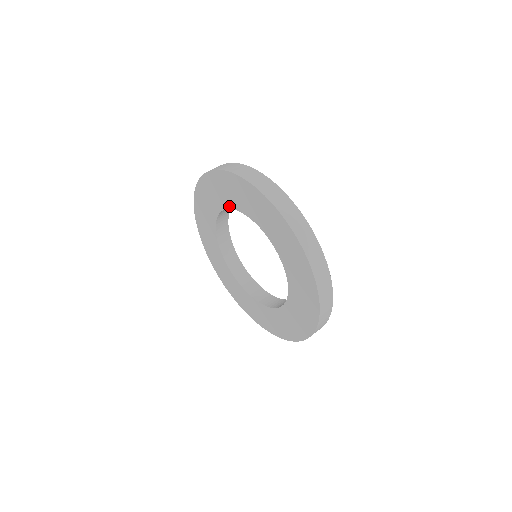
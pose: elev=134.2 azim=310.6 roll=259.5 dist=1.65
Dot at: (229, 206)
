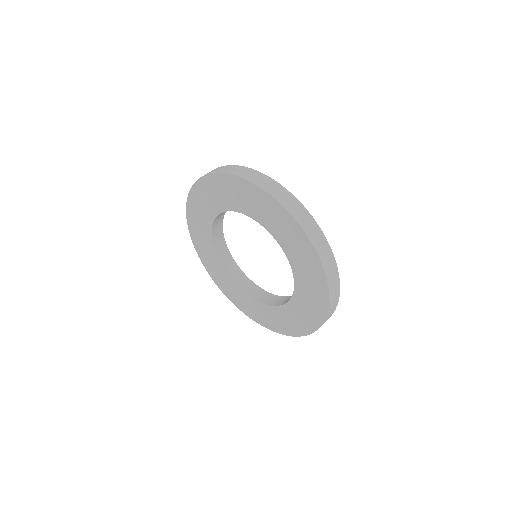
Dot at: (230, 208)
